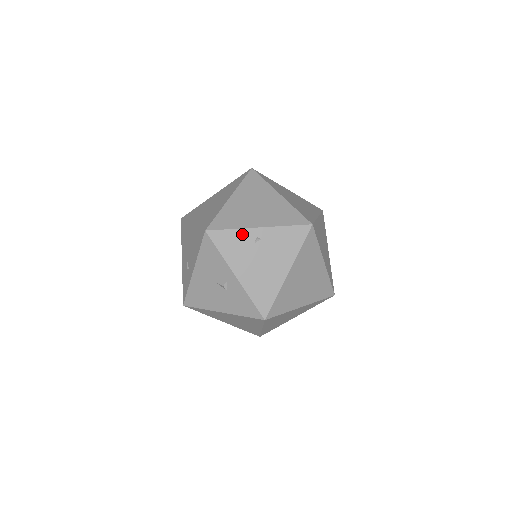
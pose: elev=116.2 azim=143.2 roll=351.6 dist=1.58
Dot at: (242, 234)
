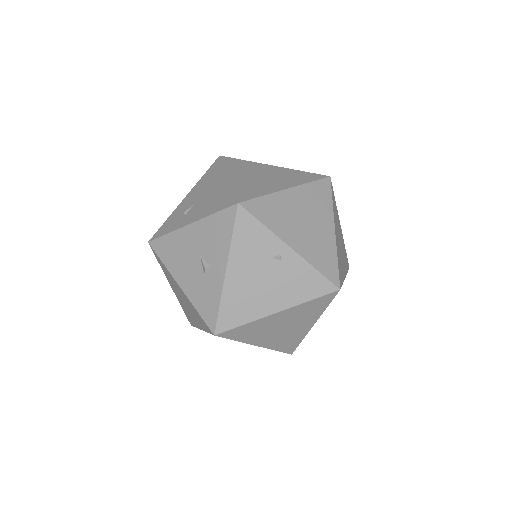
Dot at: (269, 239)
